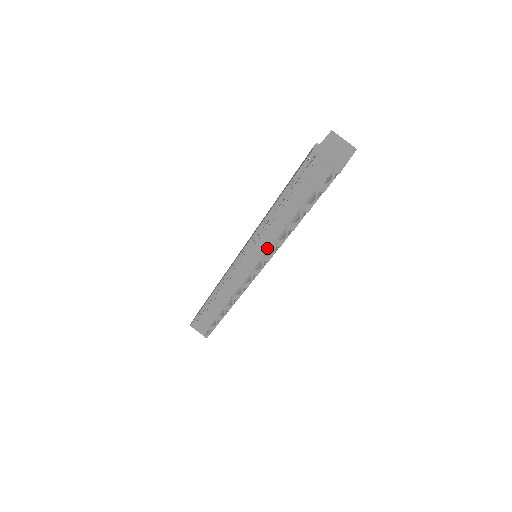
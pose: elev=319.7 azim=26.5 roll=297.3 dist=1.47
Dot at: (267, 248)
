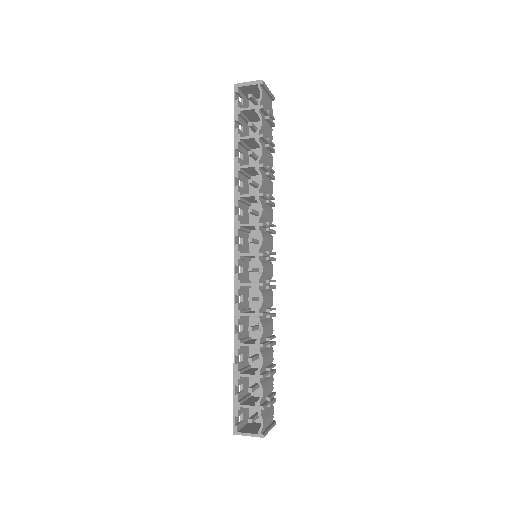
Dot at: occluded
